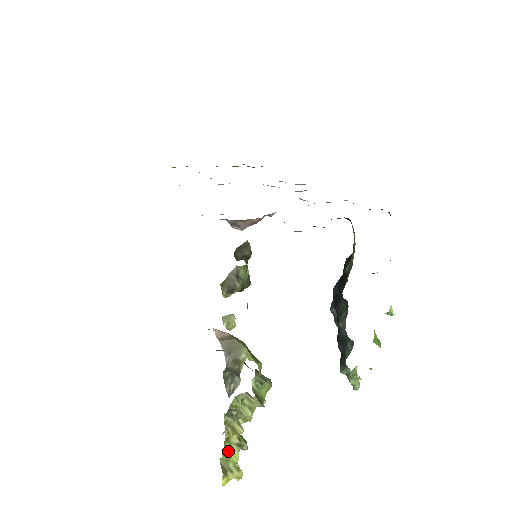
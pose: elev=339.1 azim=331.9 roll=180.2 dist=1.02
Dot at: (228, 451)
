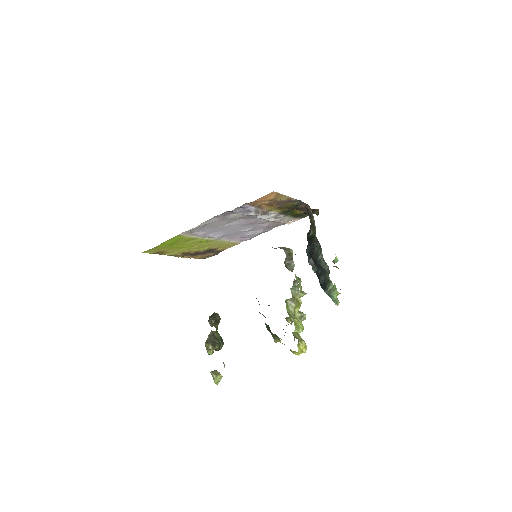
Dot at: (297, 321)
